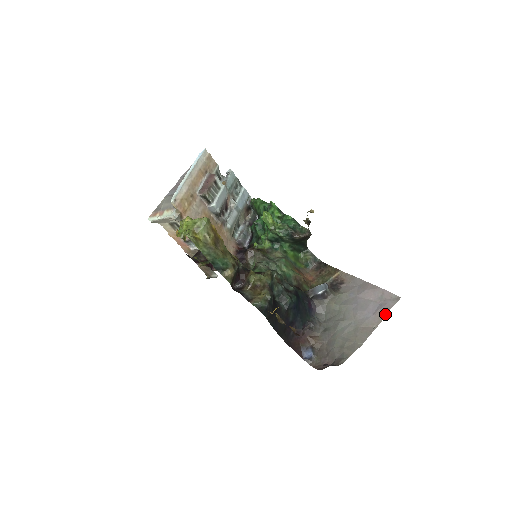
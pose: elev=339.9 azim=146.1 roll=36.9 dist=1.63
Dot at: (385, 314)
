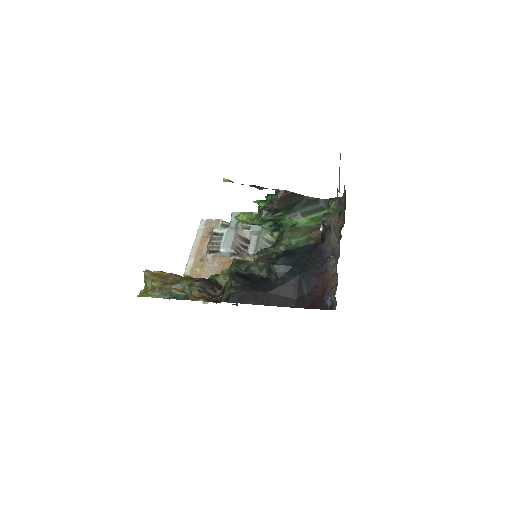
Dot at: occluded
